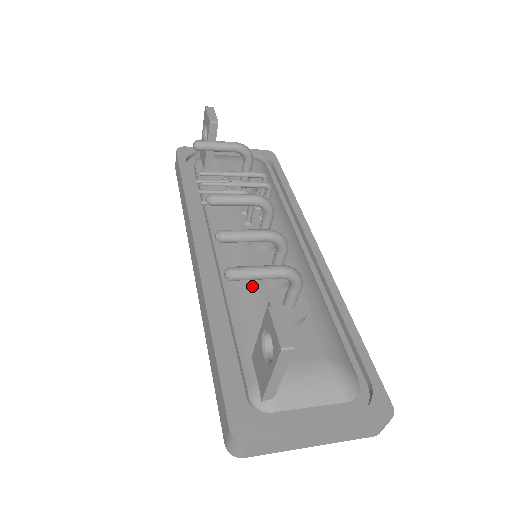
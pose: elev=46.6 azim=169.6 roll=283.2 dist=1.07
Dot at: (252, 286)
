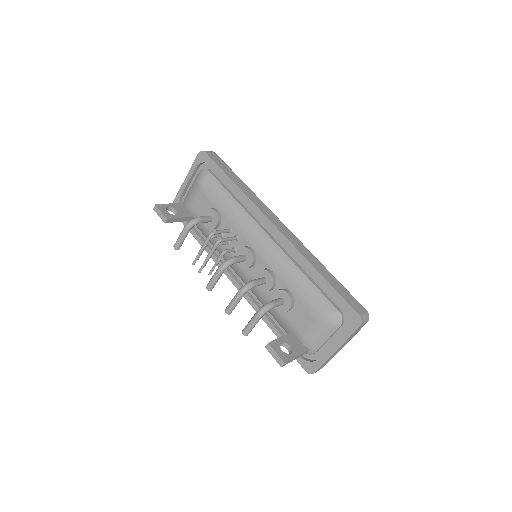
Dot at: (264, 296)
